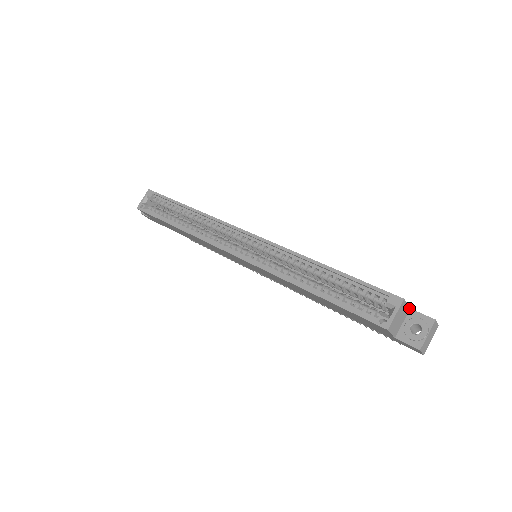
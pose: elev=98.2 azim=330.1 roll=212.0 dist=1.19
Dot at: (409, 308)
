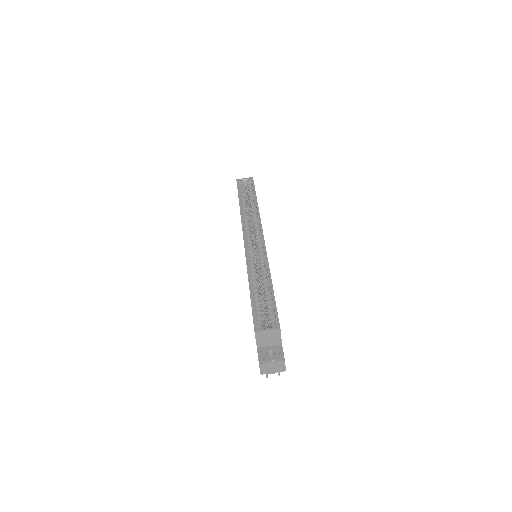
Dot at: (281, 343)
